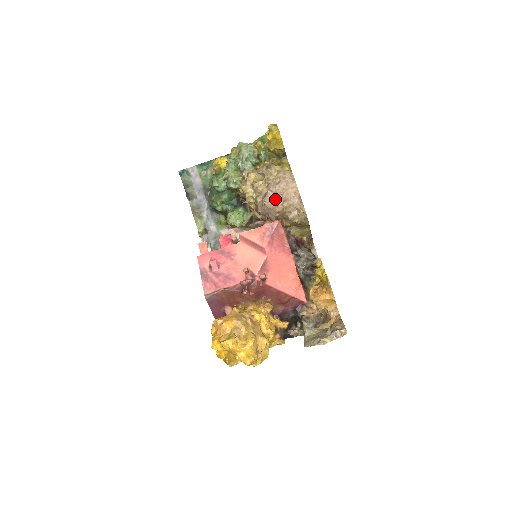
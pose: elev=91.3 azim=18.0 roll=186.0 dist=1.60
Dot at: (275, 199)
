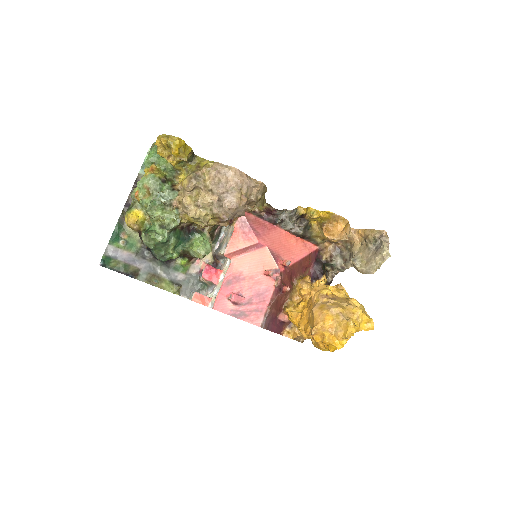
Dot at: (234, 196)
